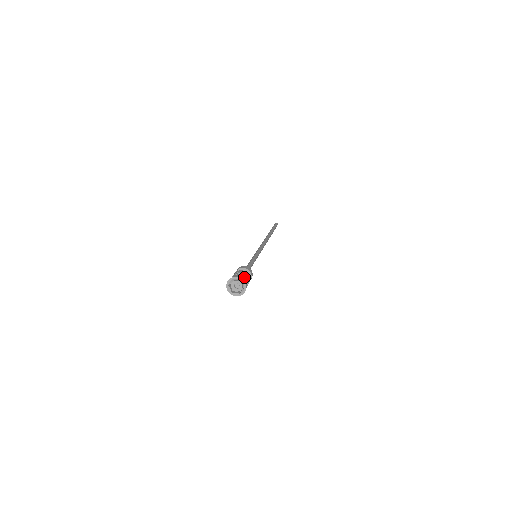
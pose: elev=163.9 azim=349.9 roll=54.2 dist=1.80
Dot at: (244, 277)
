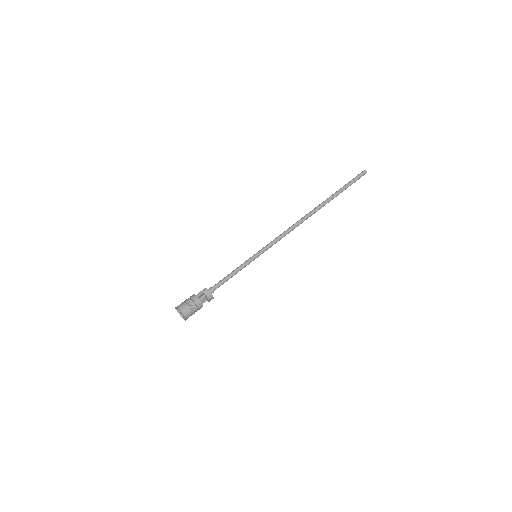
Dot at: occluded
